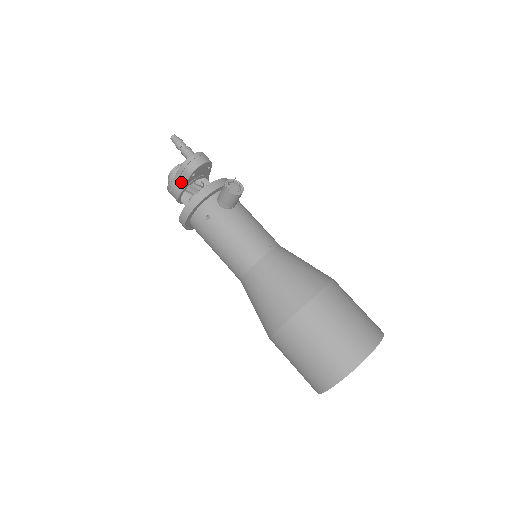
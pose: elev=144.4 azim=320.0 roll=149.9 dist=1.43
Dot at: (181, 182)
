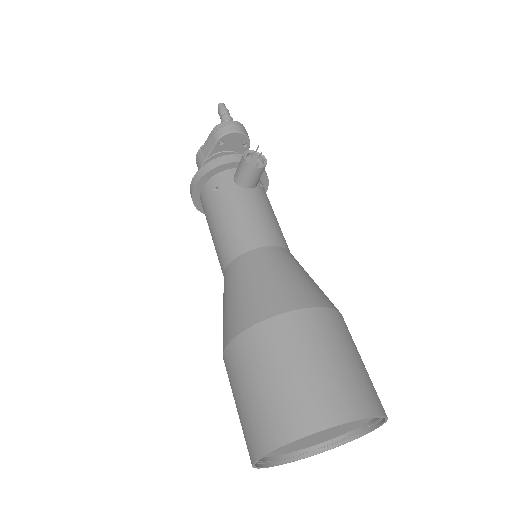
Dot at: (207, 149)
